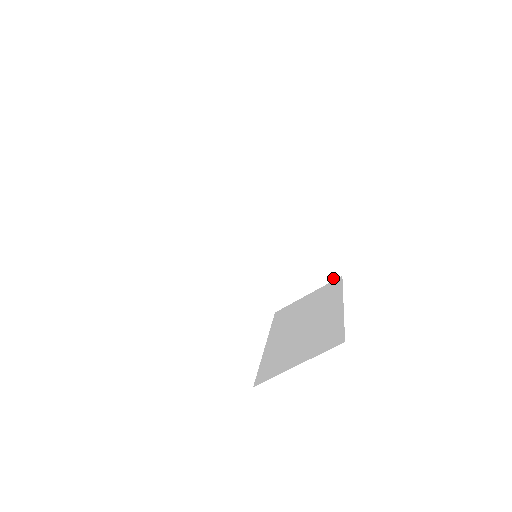
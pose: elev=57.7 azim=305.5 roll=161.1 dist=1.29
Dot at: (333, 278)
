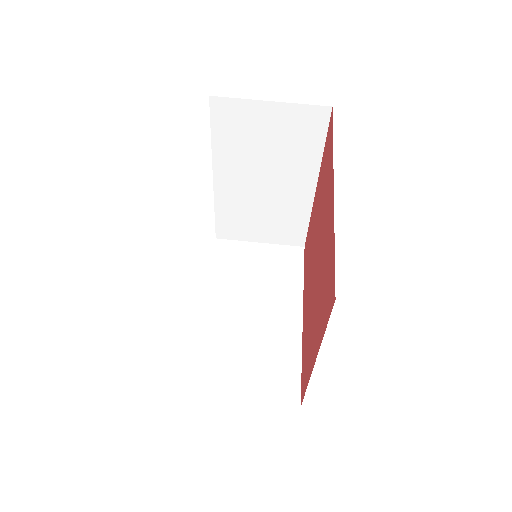
Dot at: (288, 402)
